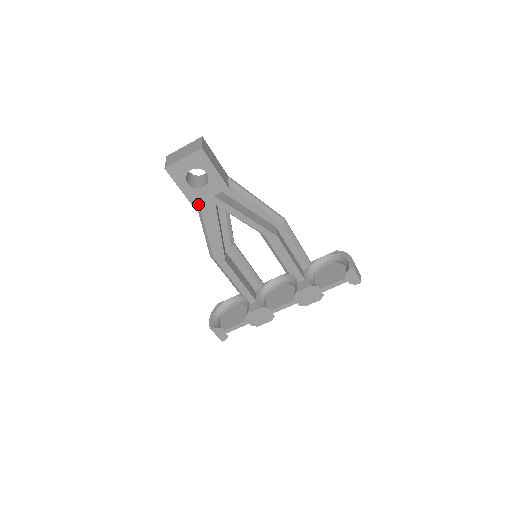
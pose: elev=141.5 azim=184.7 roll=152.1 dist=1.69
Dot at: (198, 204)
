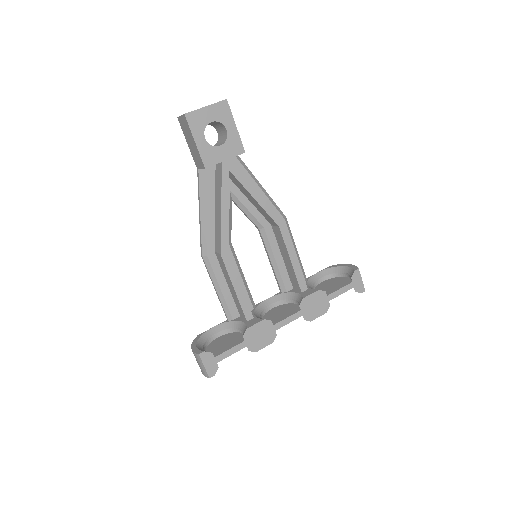
Dot at: (202, 179)
